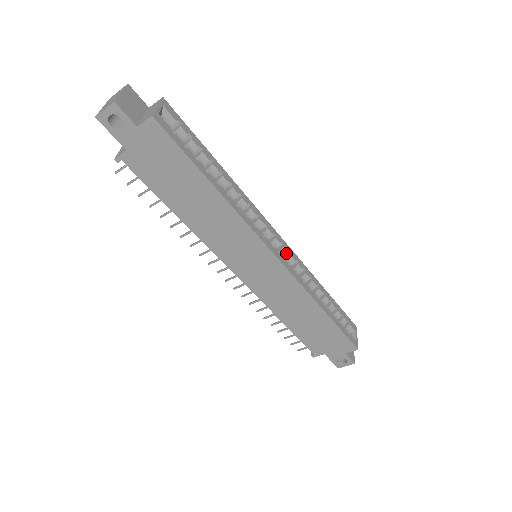
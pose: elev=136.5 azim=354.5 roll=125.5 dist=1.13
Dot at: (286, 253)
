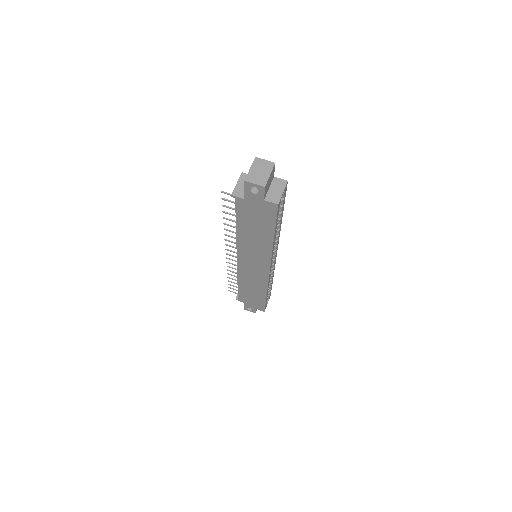
Dot at: (273, 263)
